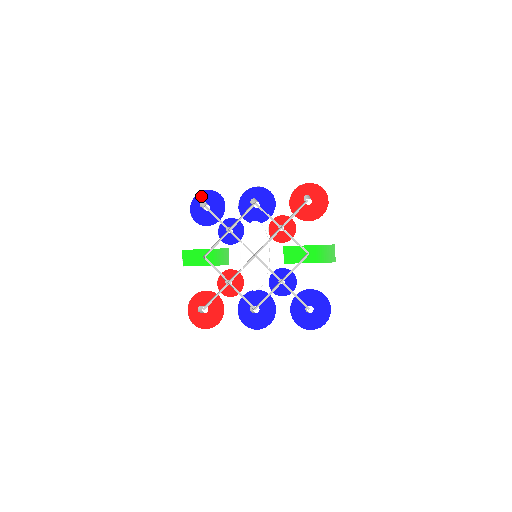
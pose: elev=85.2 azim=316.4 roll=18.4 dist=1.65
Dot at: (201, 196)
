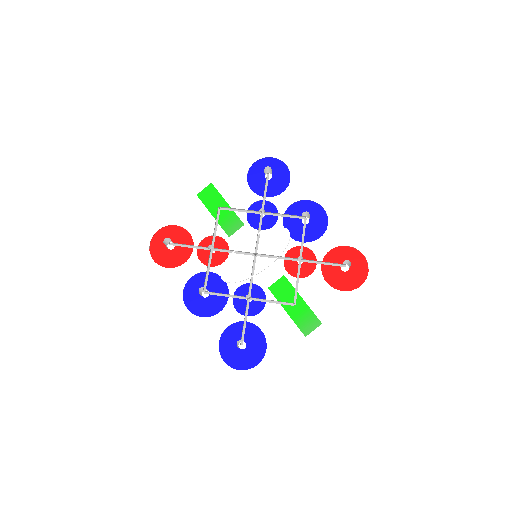
Dot at: (275, 163)
